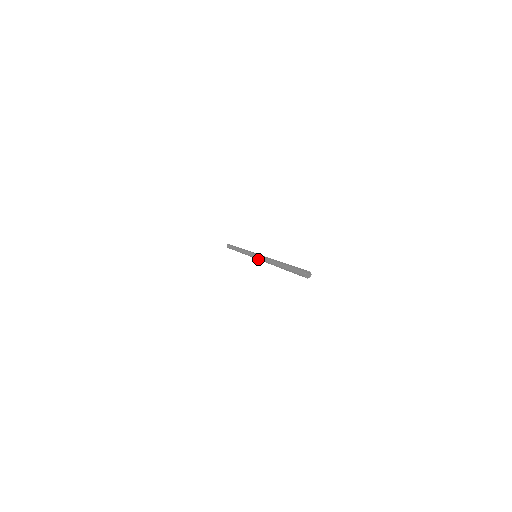
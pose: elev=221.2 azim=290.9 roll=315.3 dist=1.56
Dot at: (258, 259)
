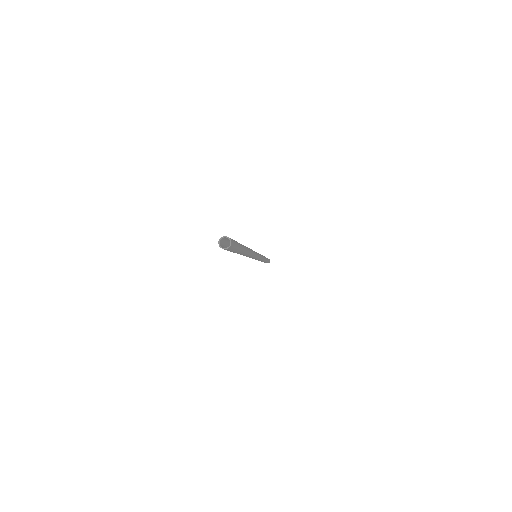
Dot at: occluded
